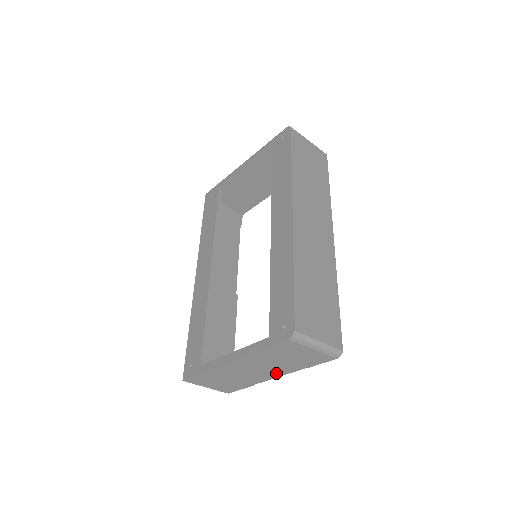
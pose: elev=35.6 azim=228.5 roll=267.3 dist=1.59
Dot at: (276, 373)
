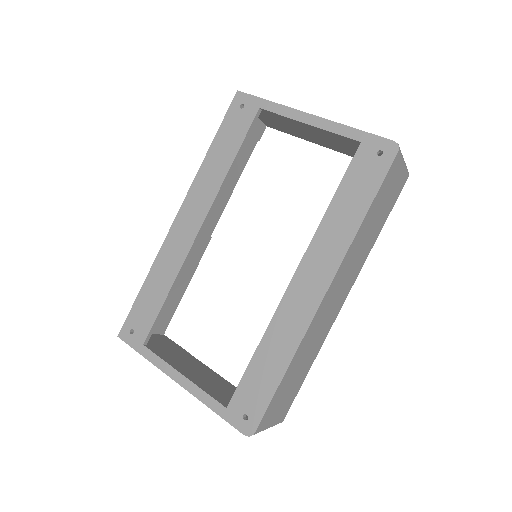
Dot at: occluded
